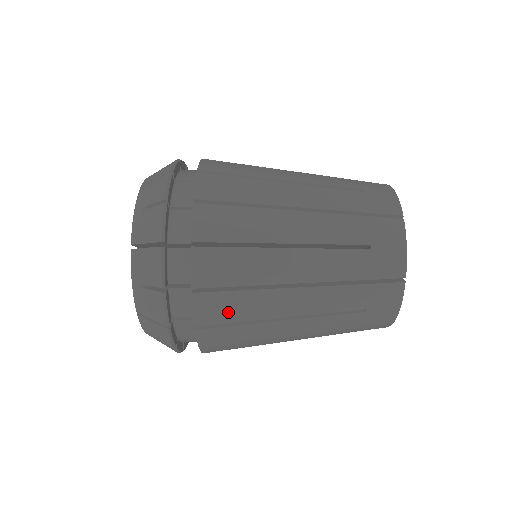
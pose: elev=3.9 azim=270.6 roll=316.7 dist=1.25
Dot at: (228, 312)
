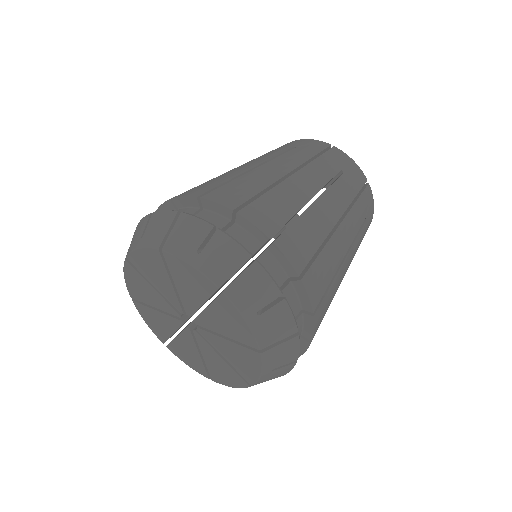
Dot at: (322, 279)
